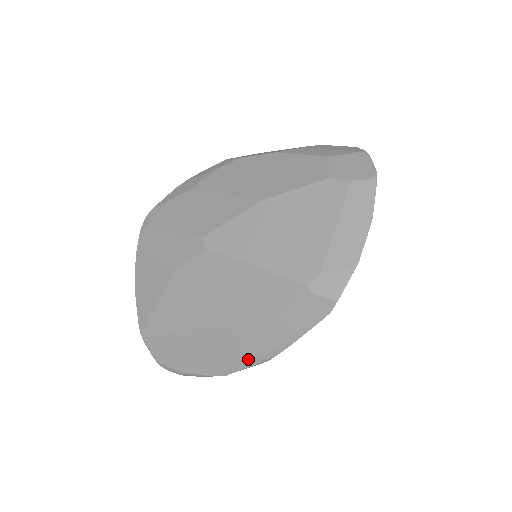
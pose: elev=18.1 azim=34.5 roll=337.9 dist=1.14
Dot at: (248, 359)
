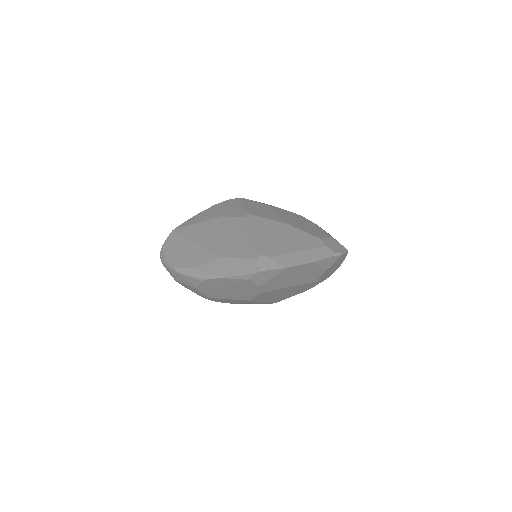
Dot at: (198, 271)
